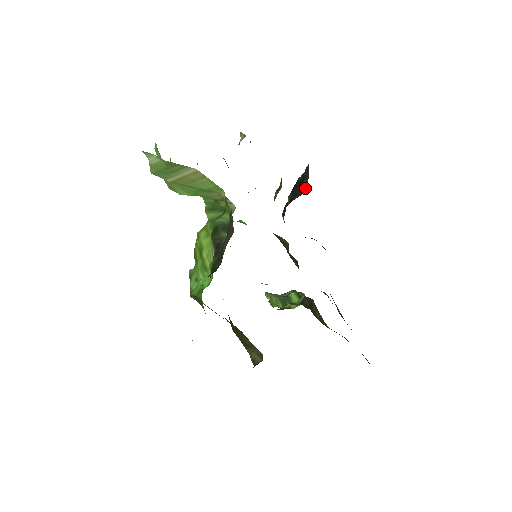
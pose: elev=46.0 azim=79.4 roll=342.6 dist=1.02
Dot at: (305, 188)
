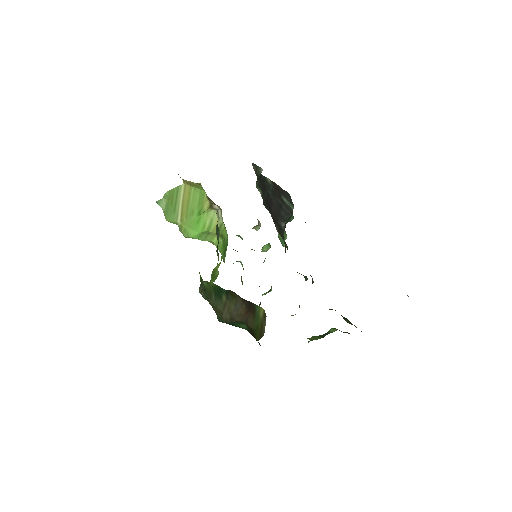
Dot at: (290, 208)
